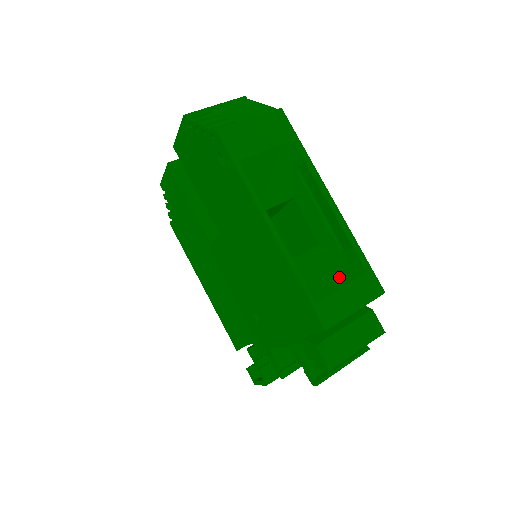
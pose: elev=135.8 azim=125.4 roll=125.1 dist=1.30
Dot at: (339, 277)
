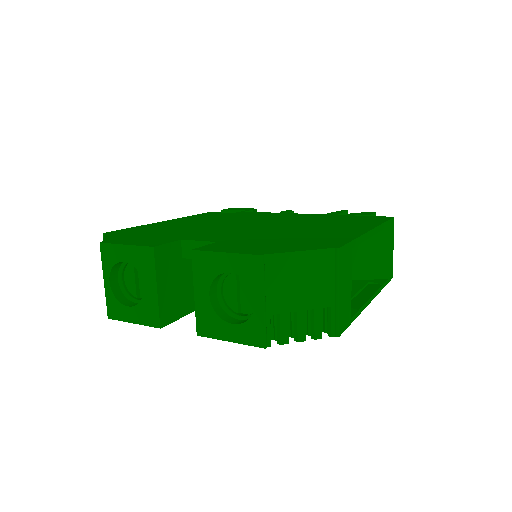
Dot at: (381, 248)
